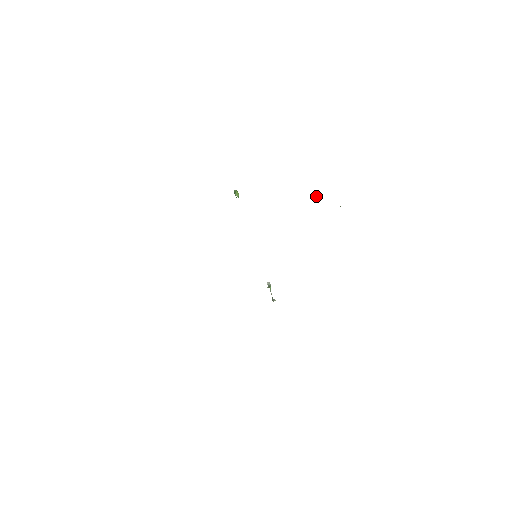
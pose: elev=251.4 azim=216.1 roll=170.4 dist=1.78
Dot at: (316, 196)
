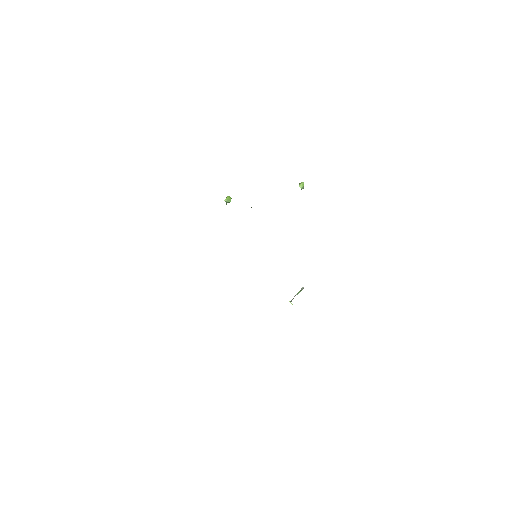
Dot at: (299, 185)
